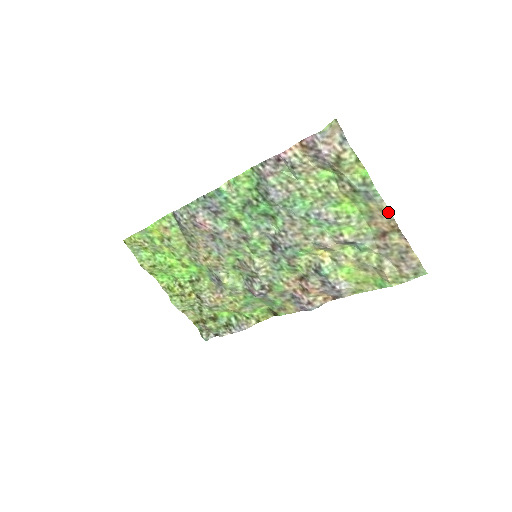
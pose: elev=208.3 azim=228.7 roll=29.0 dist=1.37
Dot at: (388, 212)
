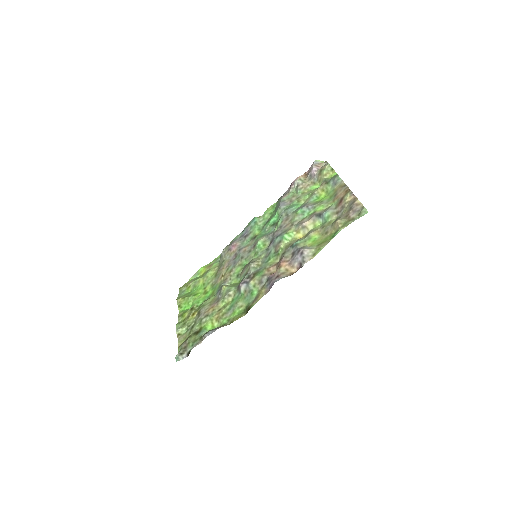
Dot at: (345, 185)
